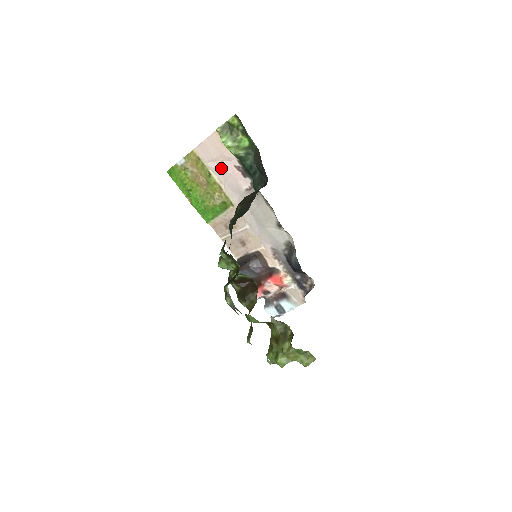
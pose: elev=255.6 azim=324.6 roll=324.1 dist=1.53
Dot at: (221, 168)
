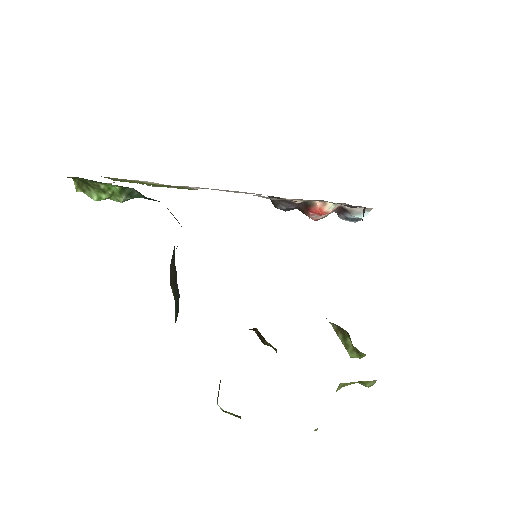
Dot at: occluded
